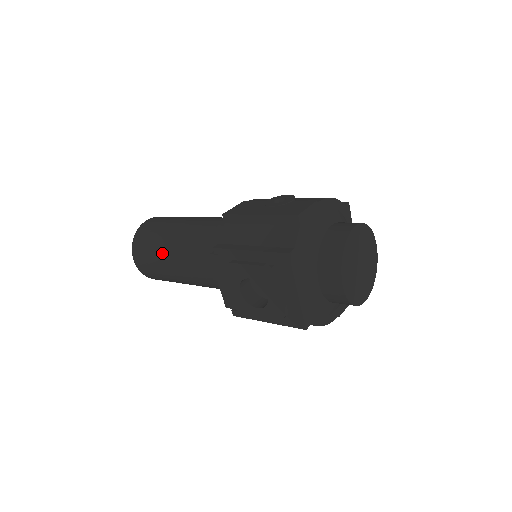
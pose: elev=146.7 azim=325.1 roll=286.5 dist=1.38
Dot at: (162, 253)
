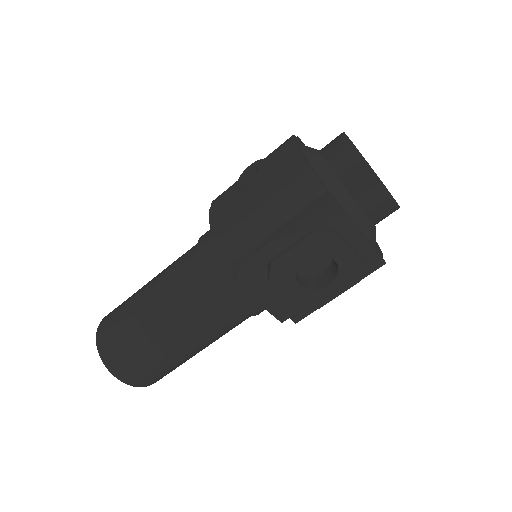
Dot at: (156, 340)
